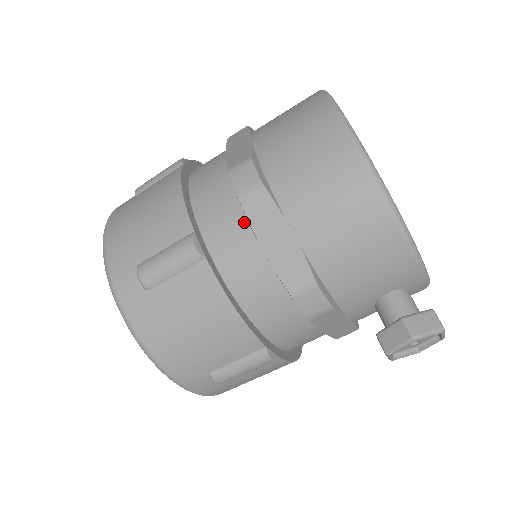
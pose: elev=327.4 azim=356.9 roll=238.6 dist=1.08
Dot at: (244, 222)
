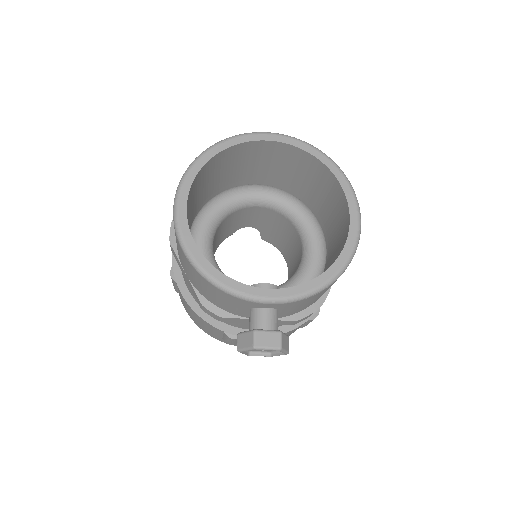
Dot at: occluded
